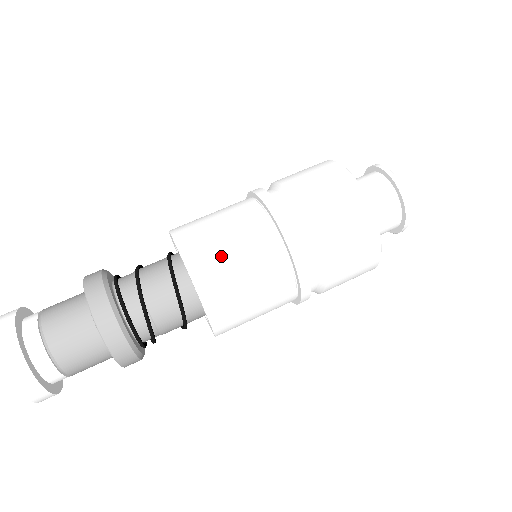
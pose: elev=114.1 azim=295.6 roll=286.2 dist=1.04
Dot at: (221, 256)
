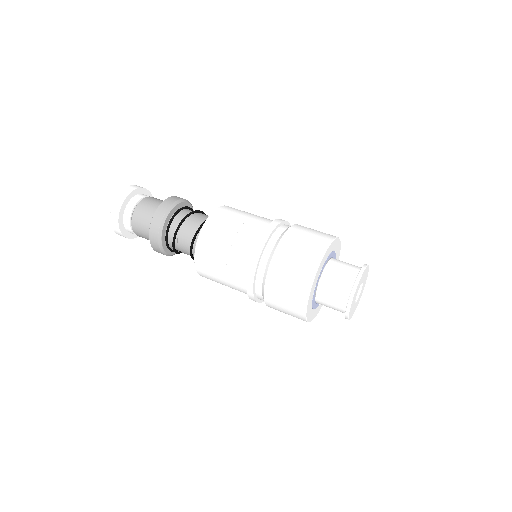
Dot at: (222, 232)
